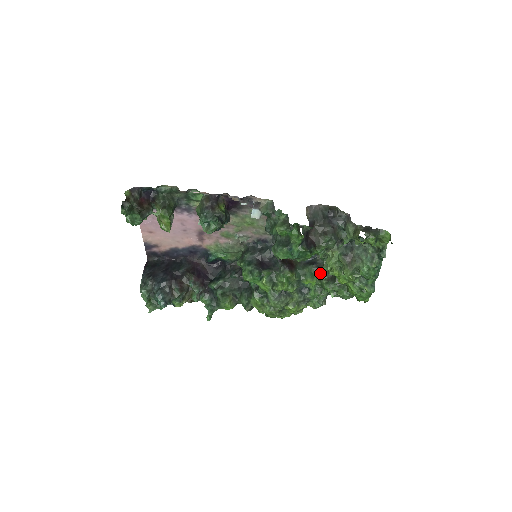
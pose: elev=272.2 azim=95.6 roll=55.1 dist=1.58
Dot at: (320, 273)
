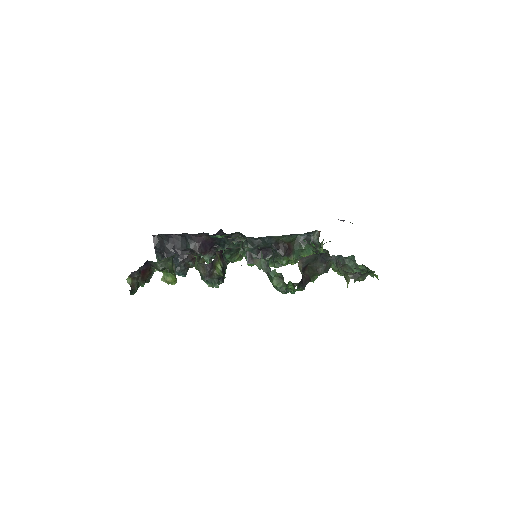
Dot at: (316, 250)
